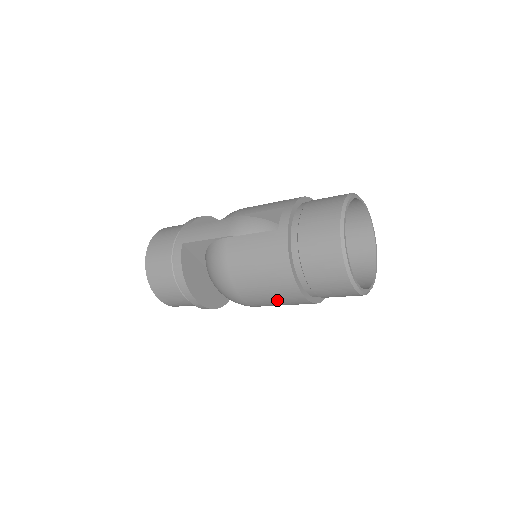
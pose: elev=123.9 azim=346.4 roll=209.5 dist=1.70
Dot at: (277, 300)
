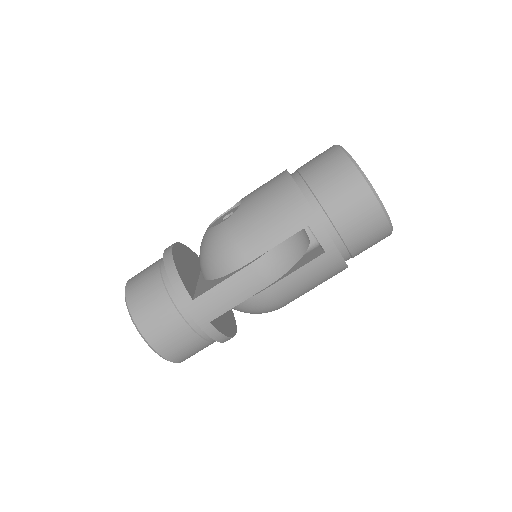
Dot at: occluded
